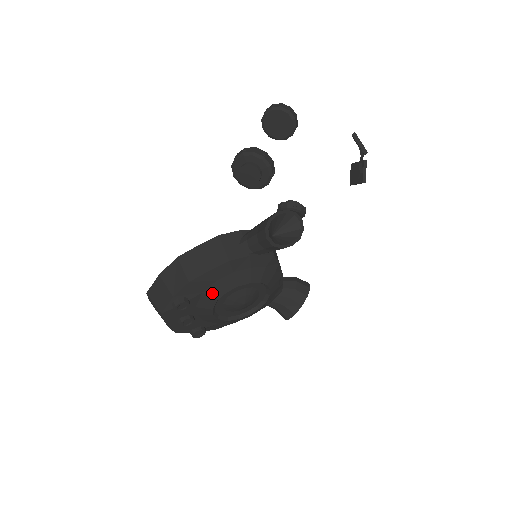
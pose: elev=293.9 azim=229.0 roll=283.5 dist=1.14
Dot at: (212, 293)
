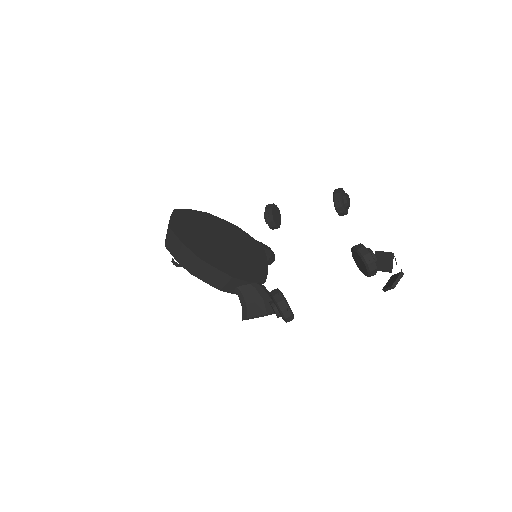
Dot at: occluded
